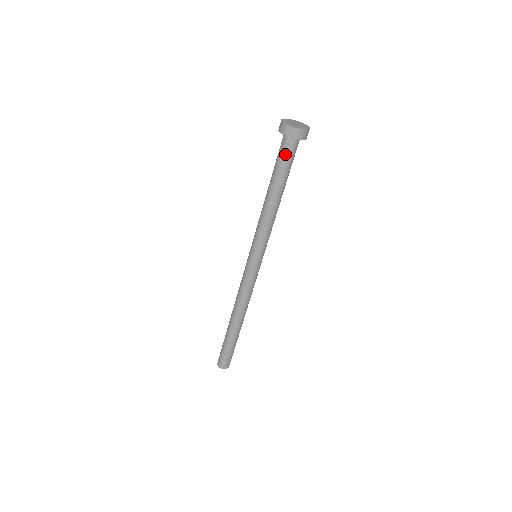
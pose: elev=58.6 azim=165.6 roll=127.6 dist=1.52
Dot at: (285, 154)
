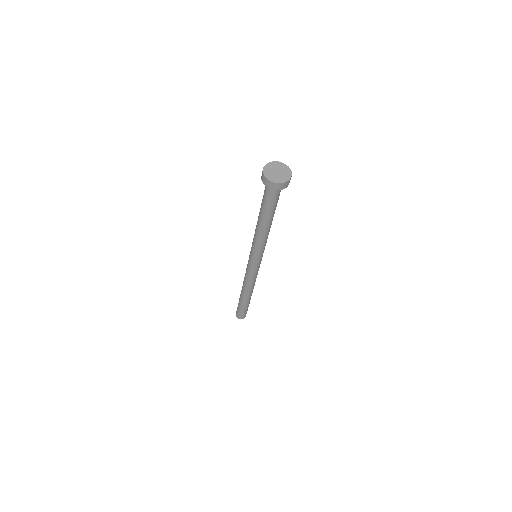
Dot at: (267, 195)
